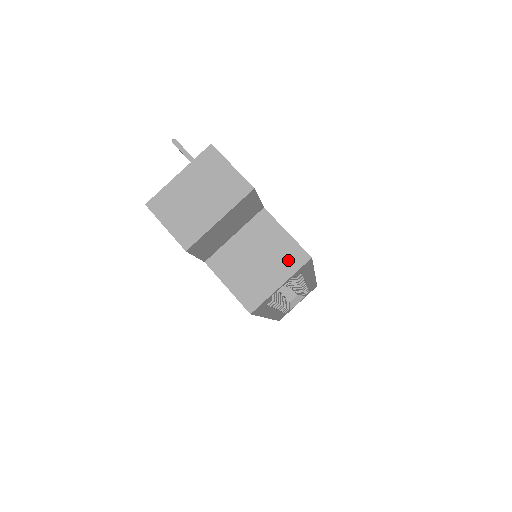
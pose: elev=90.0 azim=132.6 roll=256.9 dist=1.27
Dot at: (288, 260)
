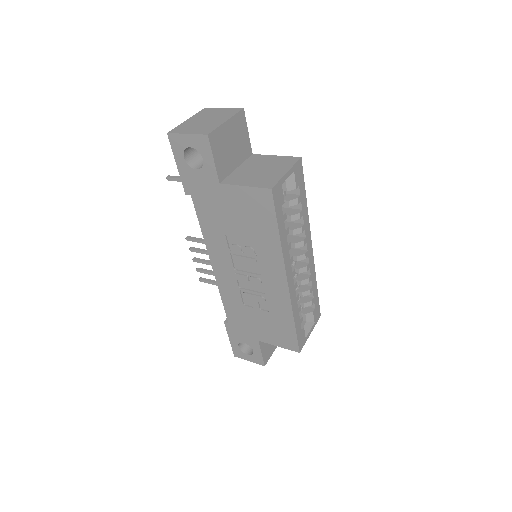
Dot at: (285, 163)
